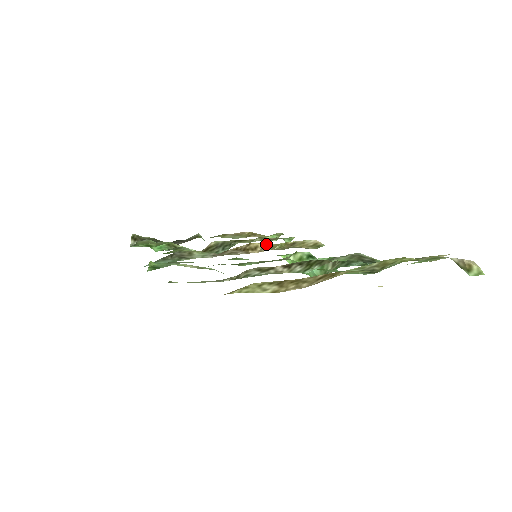
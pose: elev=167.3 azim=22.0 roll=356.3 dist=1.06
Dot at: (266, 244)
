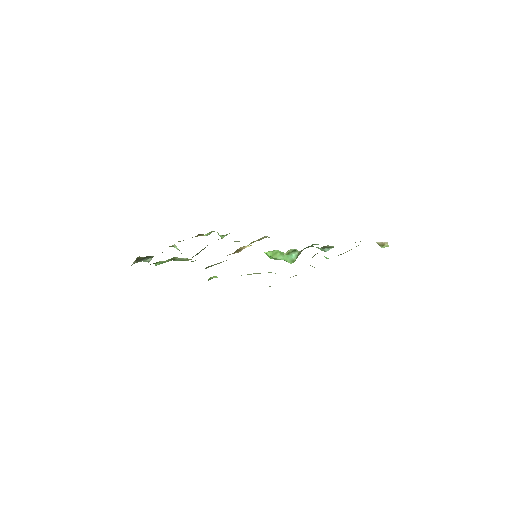
Dot at: (248, 246)
